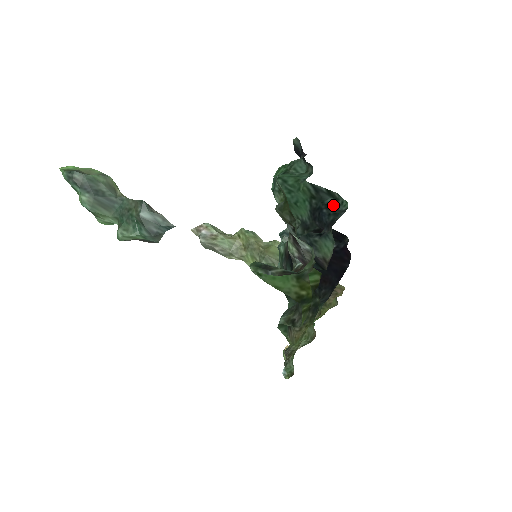
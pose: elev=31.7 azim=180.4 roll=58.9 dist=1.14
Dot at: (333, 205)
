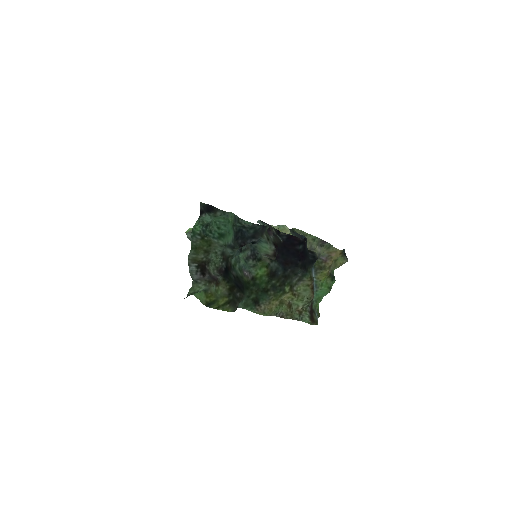
Dot at: (245, 225)
